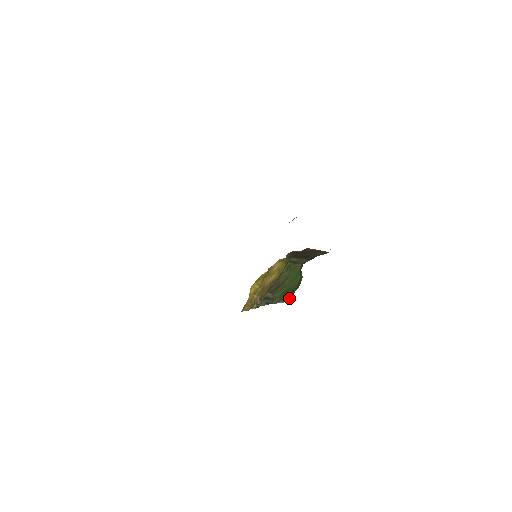
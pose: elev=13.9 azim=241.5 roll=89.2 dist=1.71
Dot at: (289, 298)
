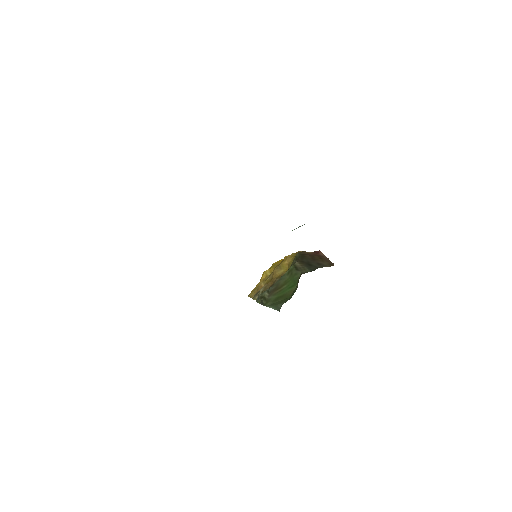
Dot at: (279, 307)
